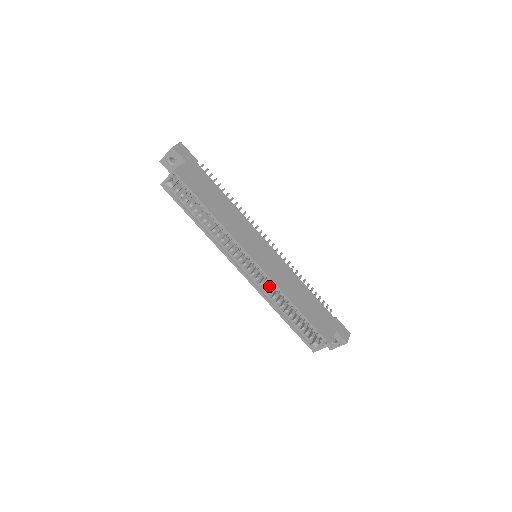
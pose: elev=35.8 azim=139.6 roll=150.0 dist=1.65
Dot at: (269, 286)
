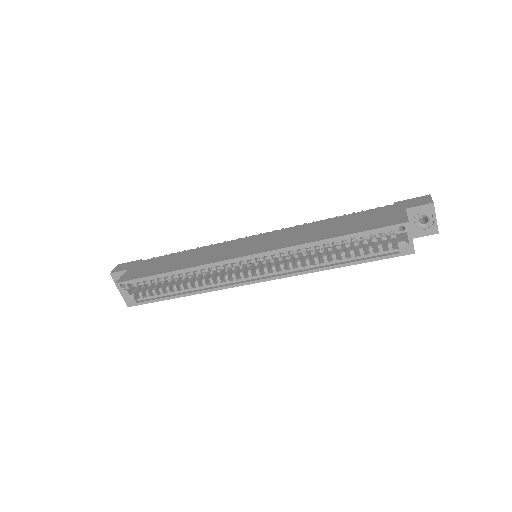
Dot at: occluded
